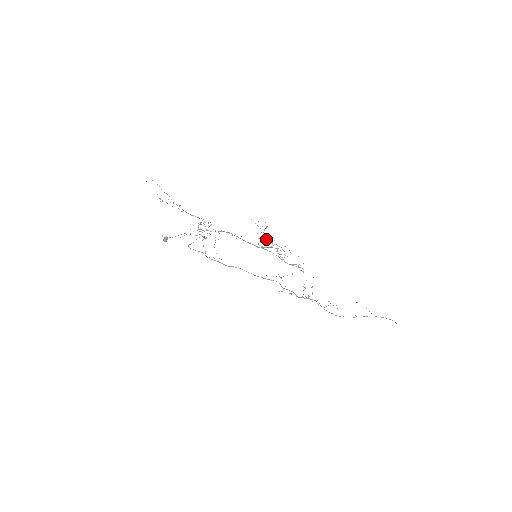
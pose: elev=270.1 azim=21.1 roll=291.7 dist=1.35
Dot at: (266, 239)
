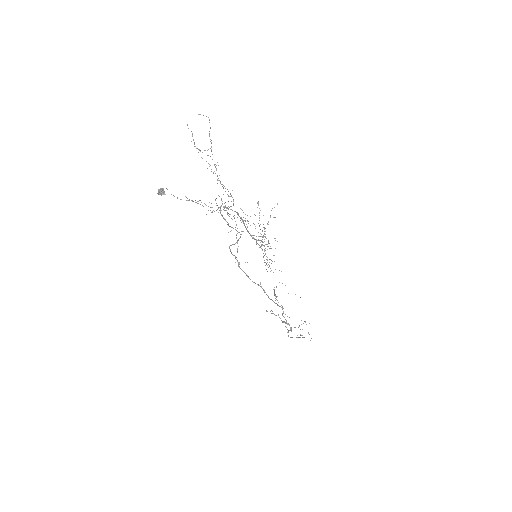
Dot at: occluded
